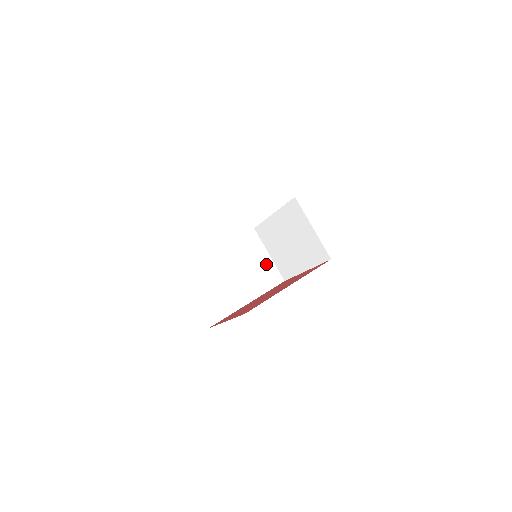
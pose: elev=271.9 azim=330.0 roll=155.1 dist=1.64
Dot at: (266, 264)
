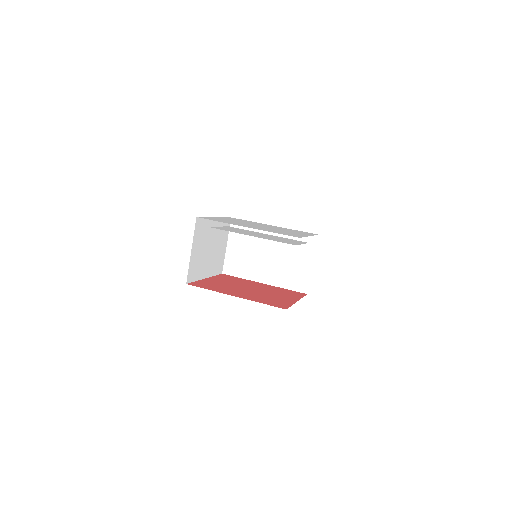
Dot at: (303, 269)
